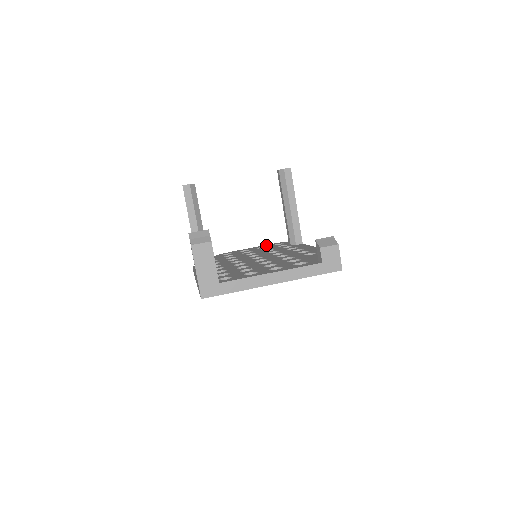
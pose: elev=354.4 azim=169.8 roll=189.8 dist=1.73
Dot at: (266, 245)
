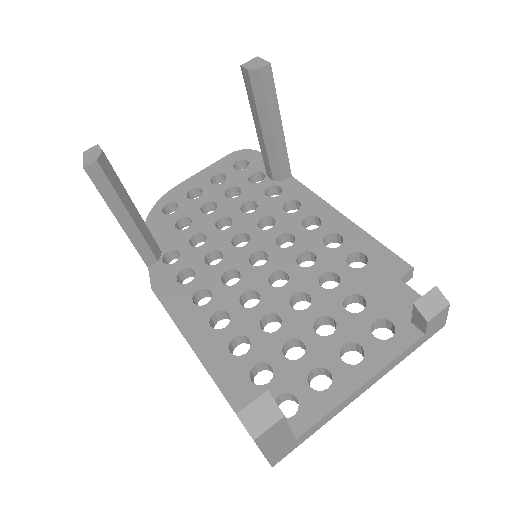
Dot at: (218, 165)
